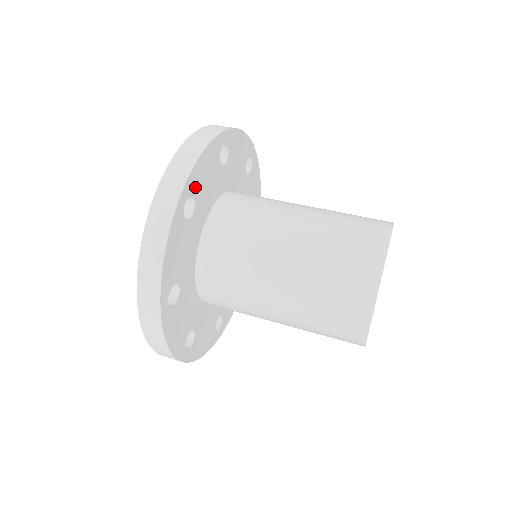
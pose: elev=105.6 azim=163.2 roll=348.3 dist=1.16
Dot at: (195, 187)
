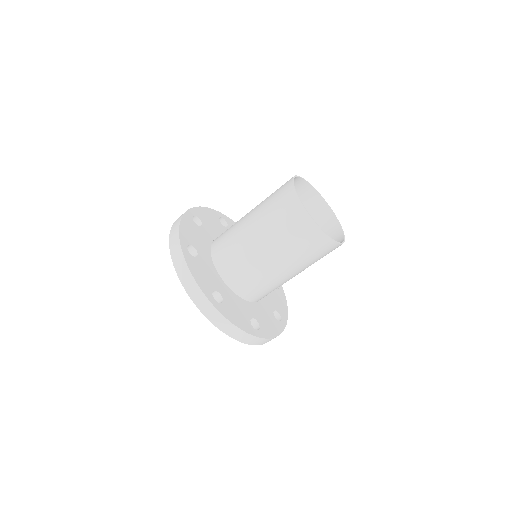
Dot at: (188, 240)
